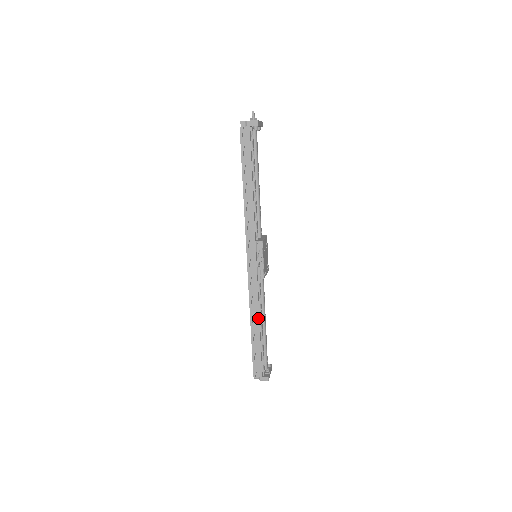
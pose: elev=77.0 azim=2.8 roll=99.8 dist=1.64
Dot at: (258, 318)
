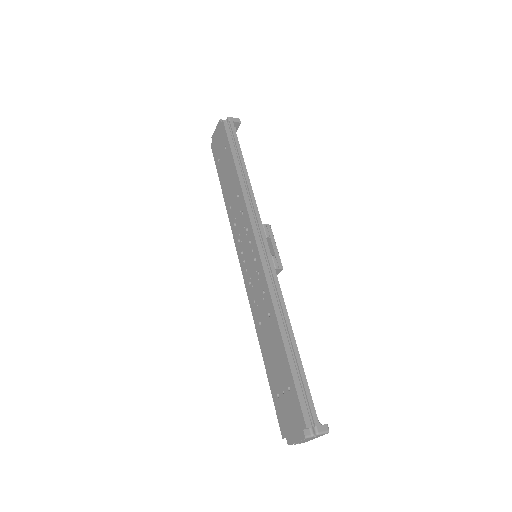
Dot at: (289, 323)
